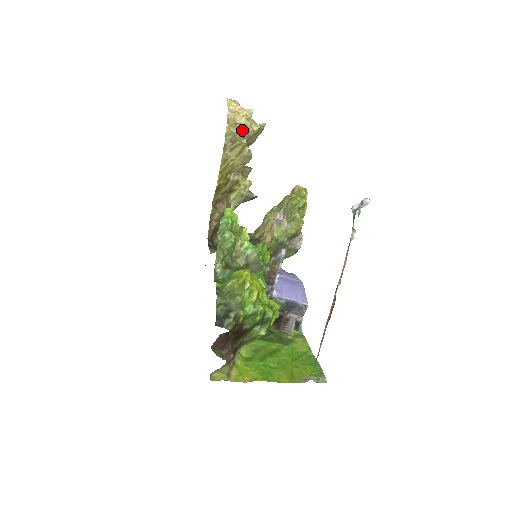
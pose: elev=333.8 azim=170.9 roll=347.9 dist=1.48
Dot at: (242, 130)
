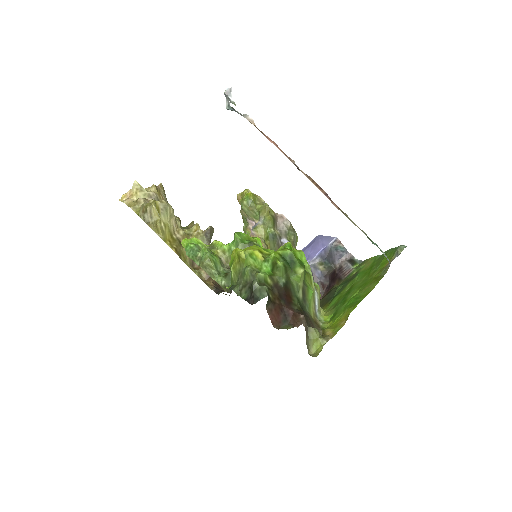
Dot at: (145, 200)
